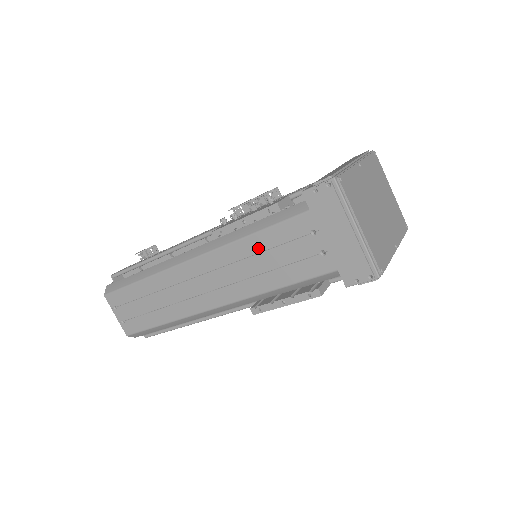
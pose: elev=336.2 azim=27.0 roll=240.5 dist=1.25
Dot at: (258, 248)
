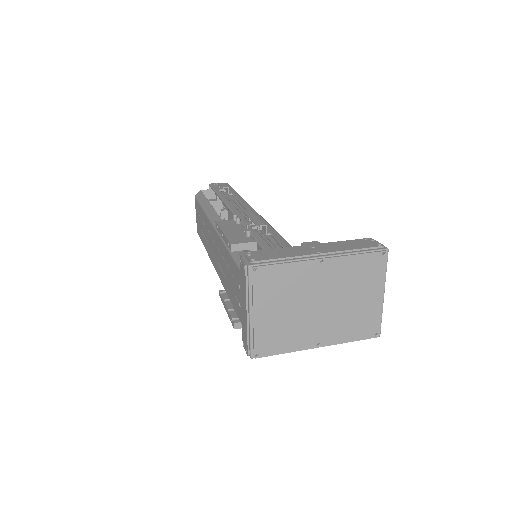
Dot at: (226, 260)
